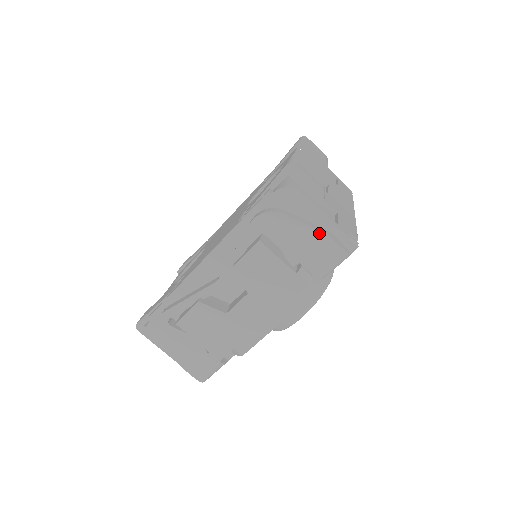
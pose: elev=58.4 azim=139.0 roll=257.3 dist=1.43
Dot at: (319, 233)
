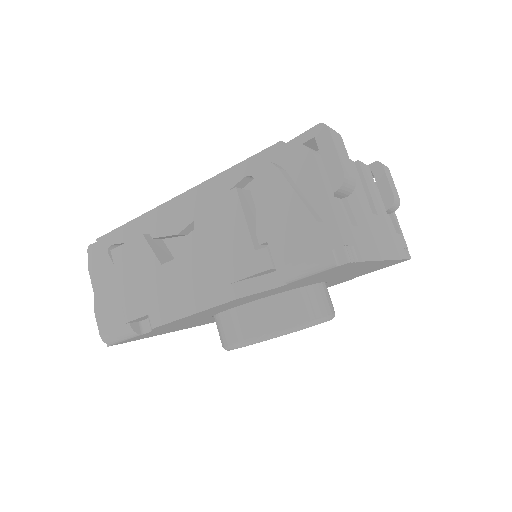
Dot at: (308, 213)
